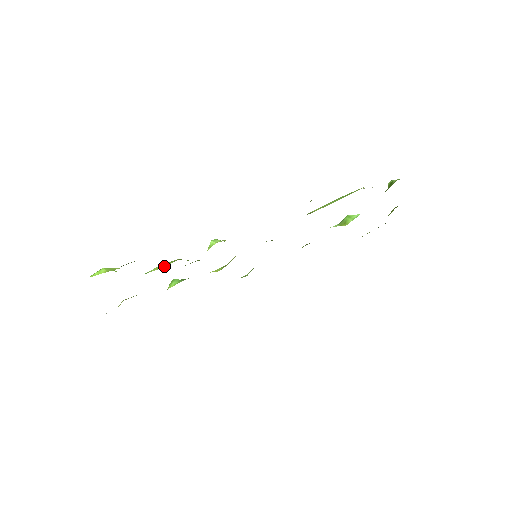
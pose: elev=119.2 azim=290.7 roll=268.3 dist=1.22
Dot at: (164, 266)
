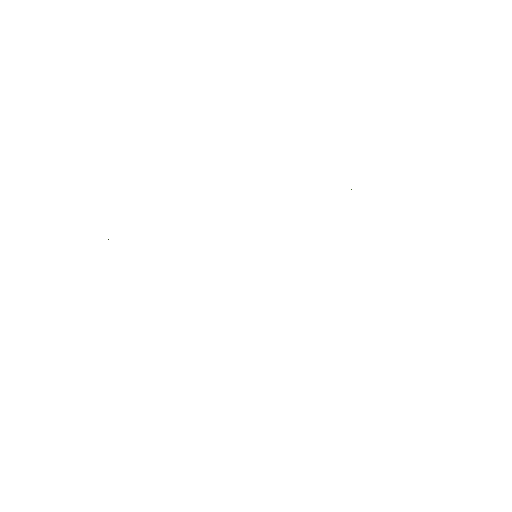
Dot at: occluded
